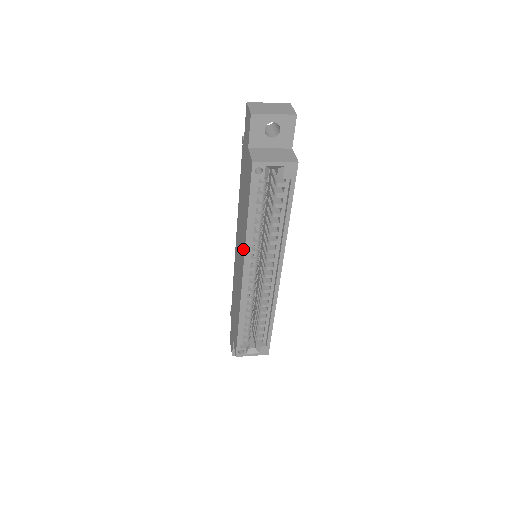
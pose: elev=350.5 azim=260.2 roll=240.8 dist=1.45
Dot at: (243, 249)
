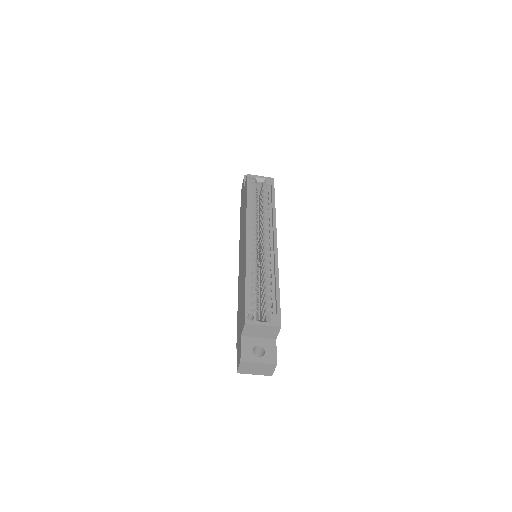
Dot at: (245, 225)
